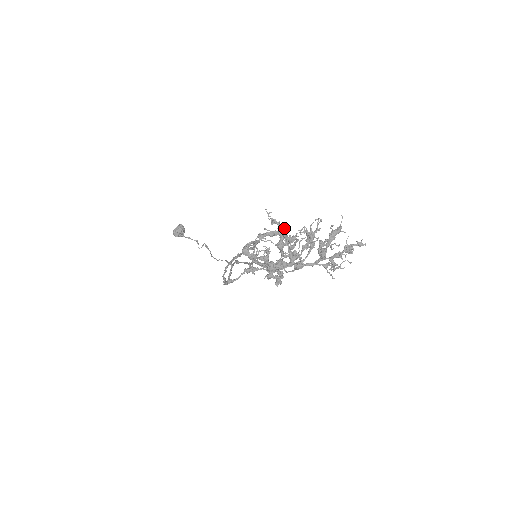
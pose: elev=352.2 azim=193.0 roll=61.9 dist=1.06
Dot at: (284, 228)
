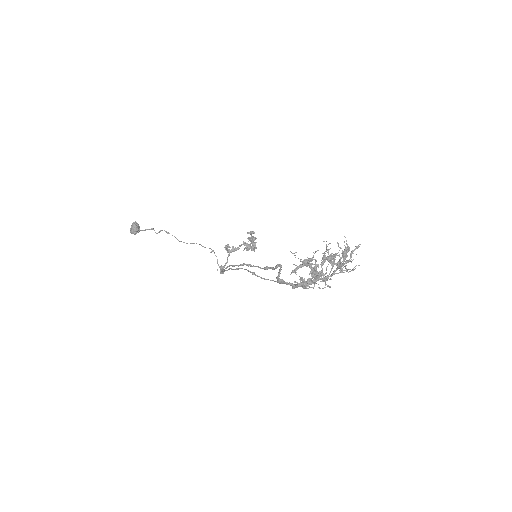
Dot at: occluded
